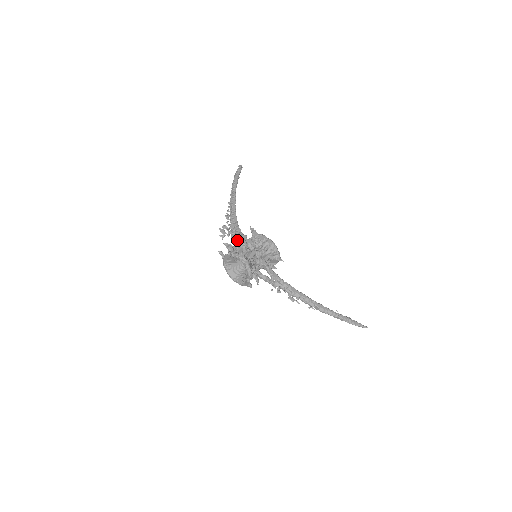
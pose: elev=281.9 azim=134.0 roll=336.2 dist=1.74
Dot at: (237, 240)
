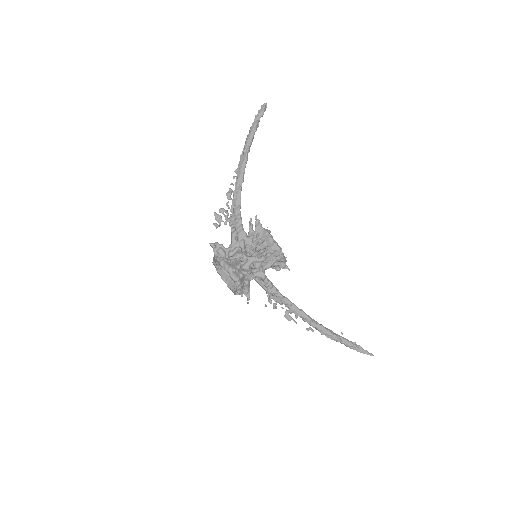
Dot at: occluded
